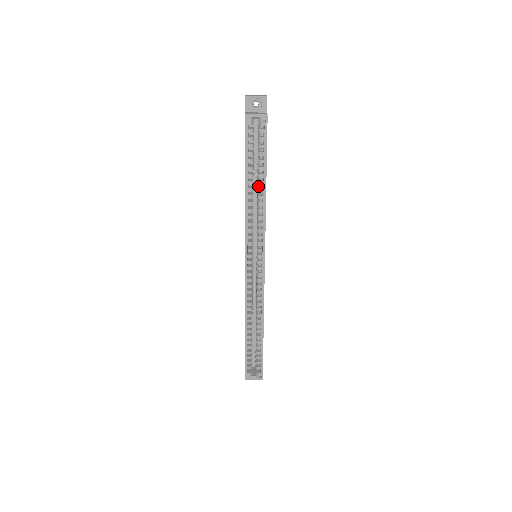
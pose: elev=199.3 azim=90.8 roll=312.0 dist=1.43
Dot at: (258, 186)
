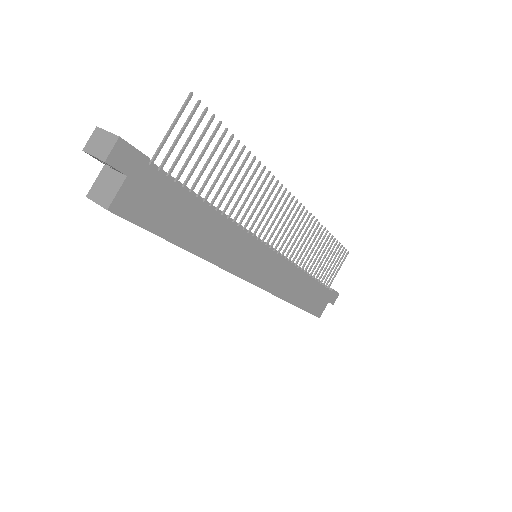
Dot at: occluded
